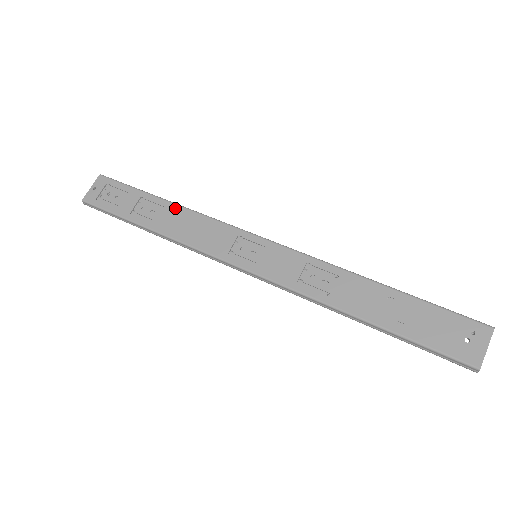
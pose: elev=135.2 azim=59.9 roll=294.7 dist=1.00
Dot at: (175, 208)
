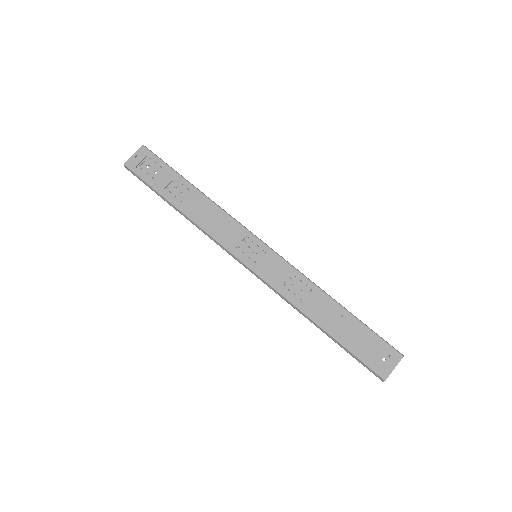
Dot at: (201, 197)
